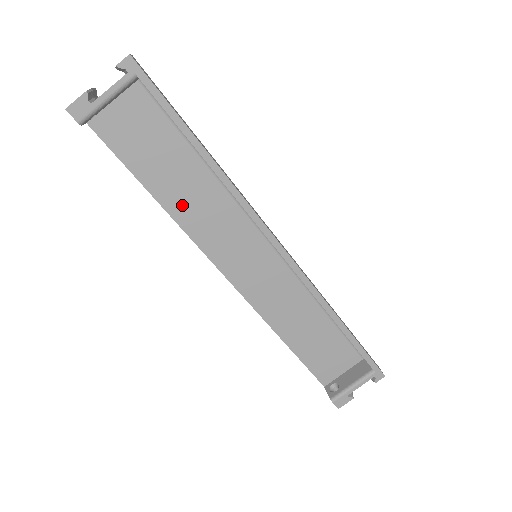
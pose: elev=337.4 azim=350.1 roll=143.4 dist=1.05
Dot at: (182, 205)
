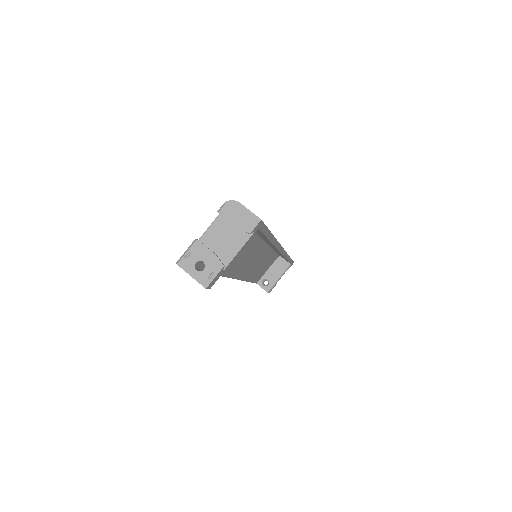
Dot at: occluded
